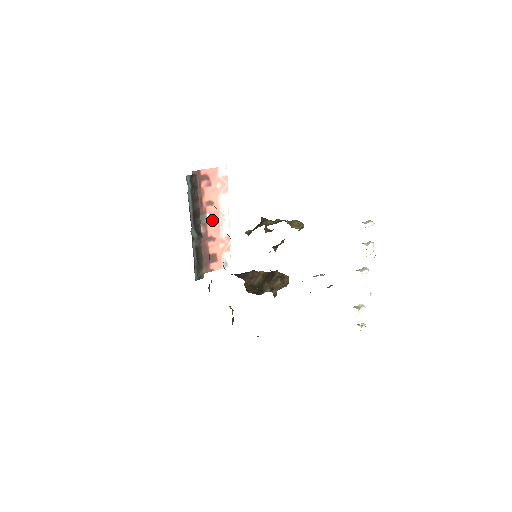
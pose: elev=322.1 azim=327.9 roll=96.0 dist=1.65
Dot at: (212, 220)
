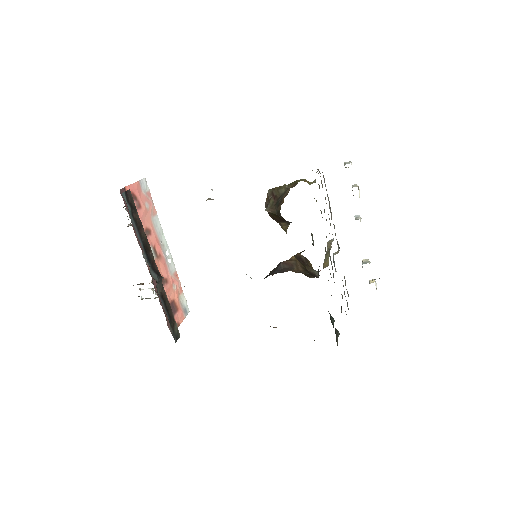
Dot at: (156, 255)
